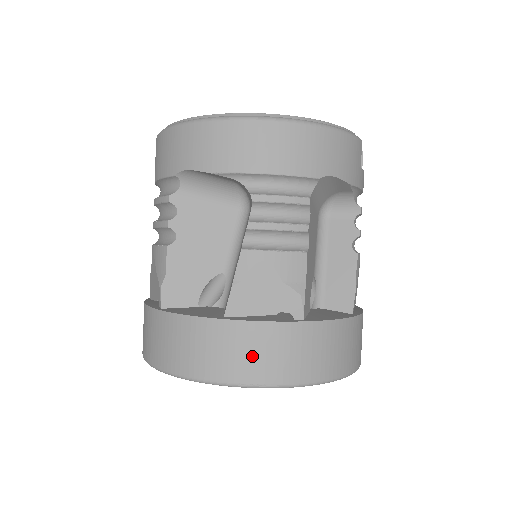
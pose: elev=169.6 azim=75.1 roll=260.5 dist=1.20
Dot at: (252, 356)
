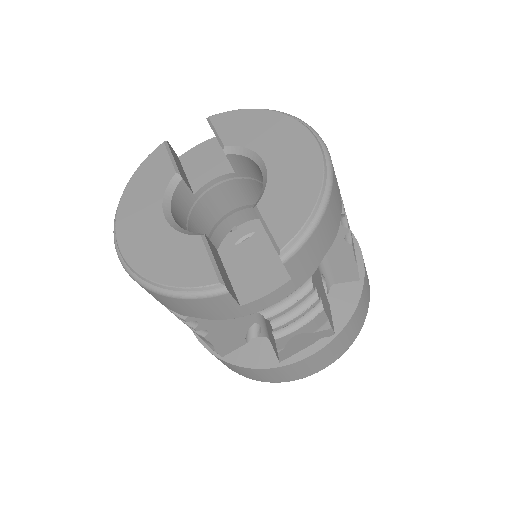
Dot at: occluded
